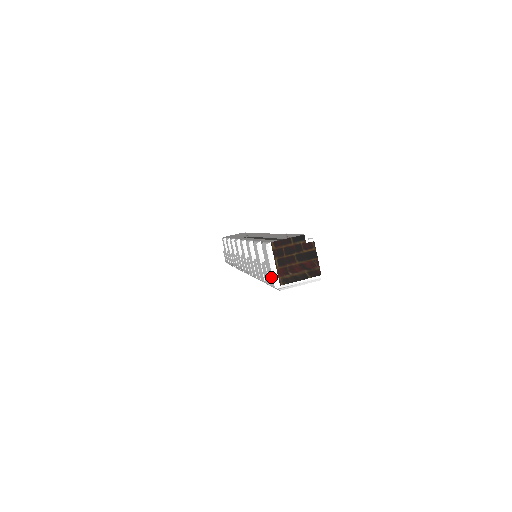
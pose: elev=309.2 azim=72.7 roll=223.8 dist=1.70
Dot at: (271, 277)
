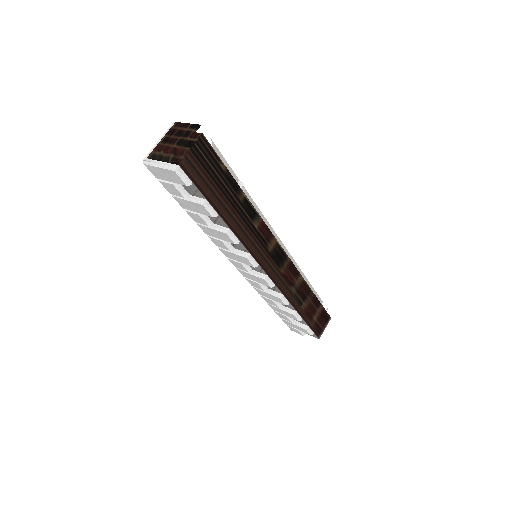
Dot at: occluded
